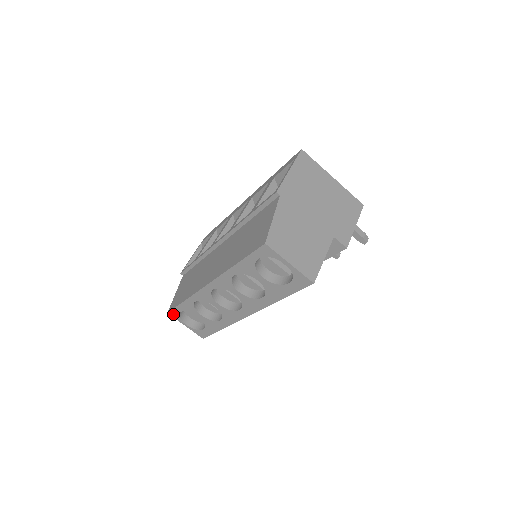
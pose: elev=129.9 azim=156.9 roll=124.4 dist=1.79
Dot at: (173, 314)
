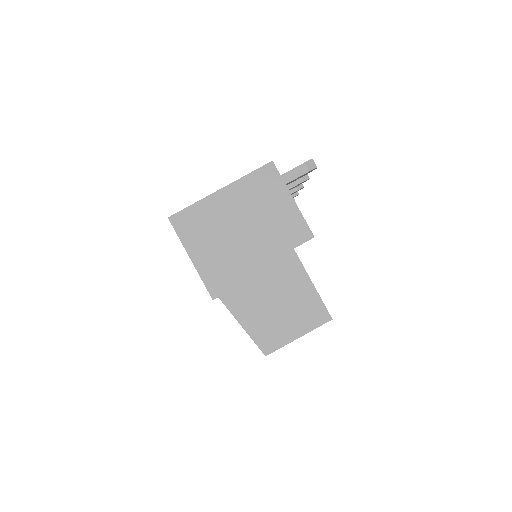
Dot at: occluded
